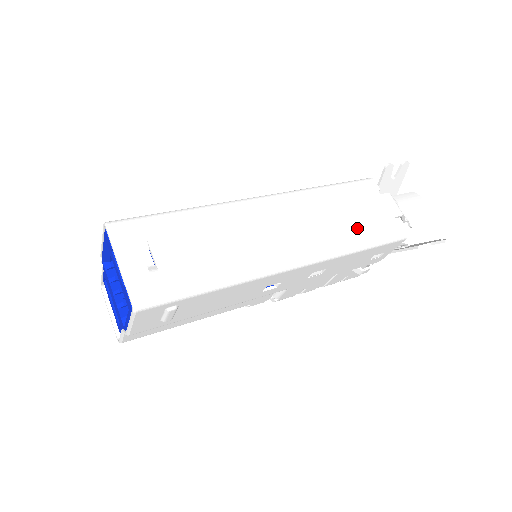
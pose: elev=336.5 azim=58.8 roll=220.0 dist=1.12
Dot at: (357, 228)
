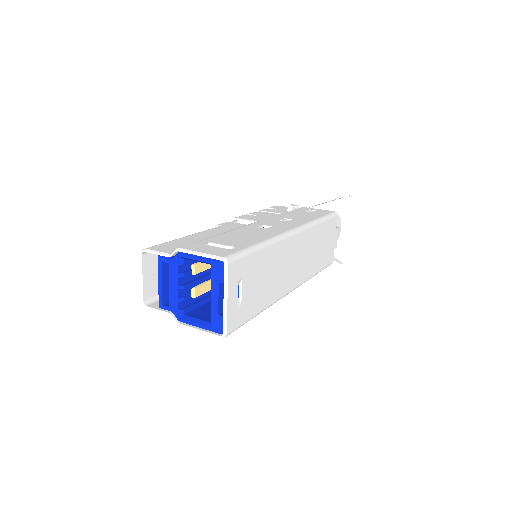
Dot at: (320, 259)
